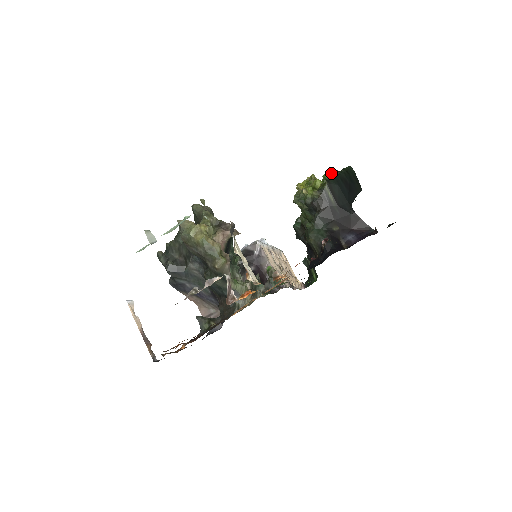
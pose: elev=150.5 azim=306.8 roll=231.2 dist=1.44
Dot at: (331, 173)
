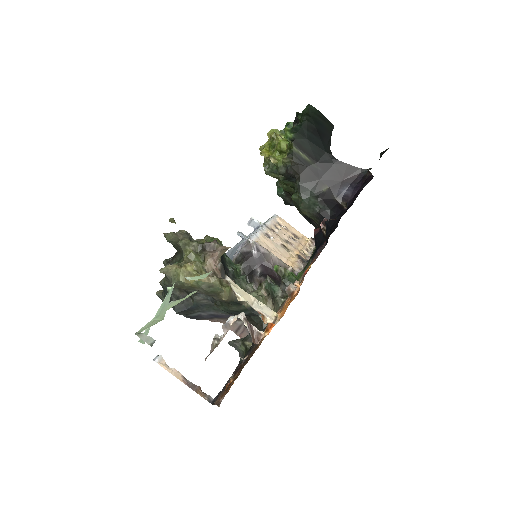
Dot at: occluded
